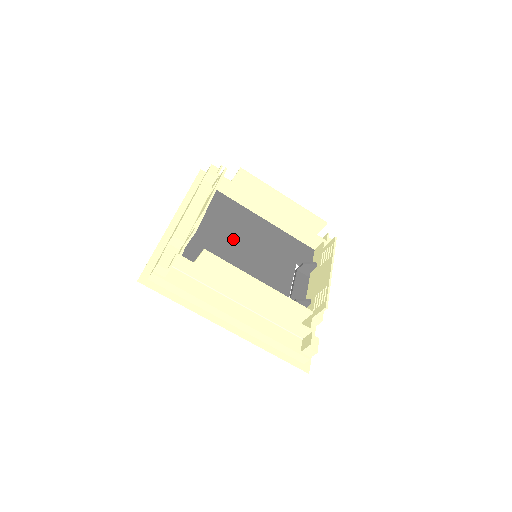
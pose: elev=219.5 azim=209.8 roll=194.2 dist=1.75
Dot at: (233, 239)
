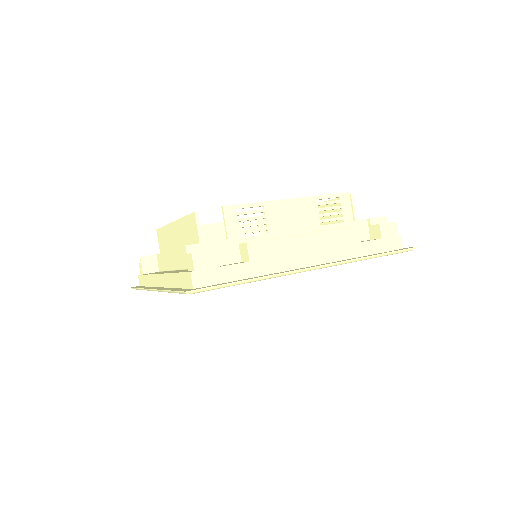
Dot at: occluded
